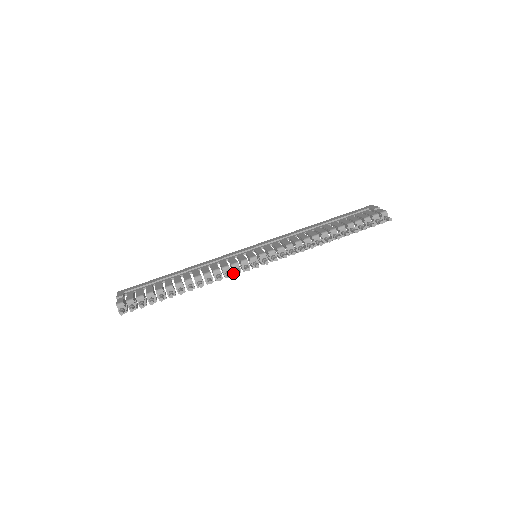
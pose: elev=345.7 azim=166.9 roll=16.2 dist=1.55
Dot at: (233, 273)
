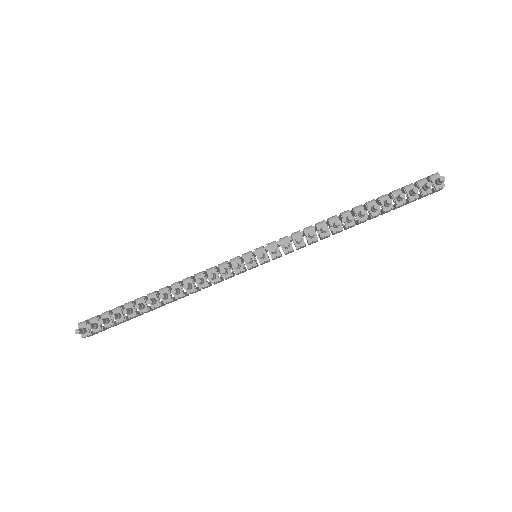
Dot at: occluded
